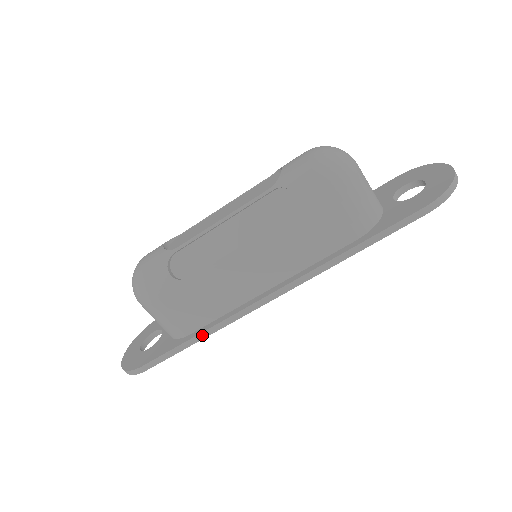
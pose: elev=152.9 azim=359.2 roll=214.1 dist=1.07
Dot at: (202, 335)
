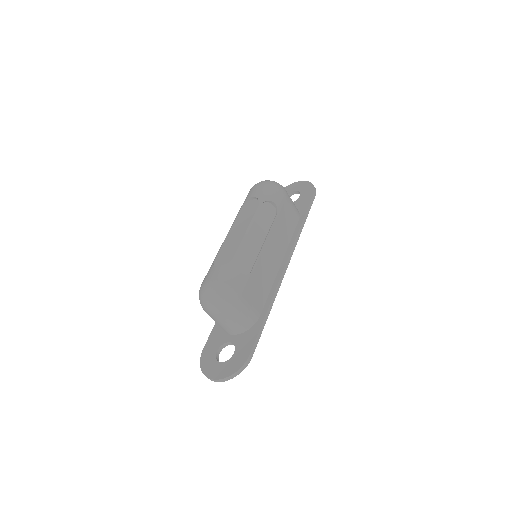
Dot at: (269, 308)
